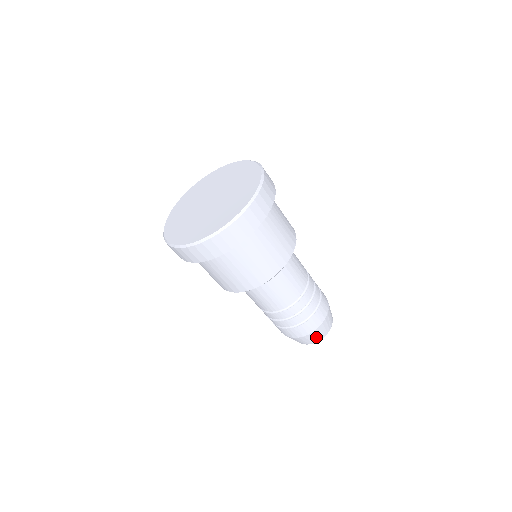
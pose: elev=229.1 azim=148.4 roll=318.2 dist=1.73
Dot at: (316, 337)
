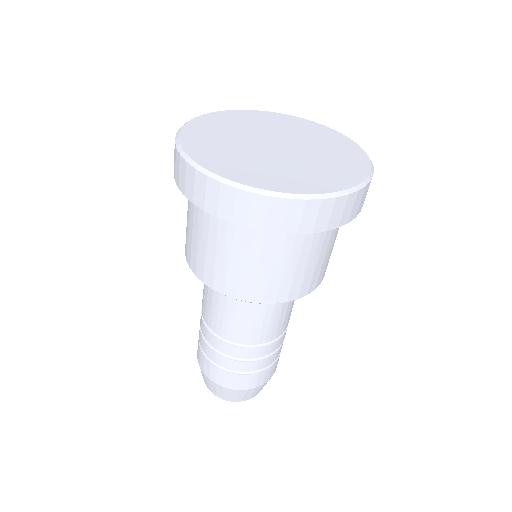
Dot at: occluded
